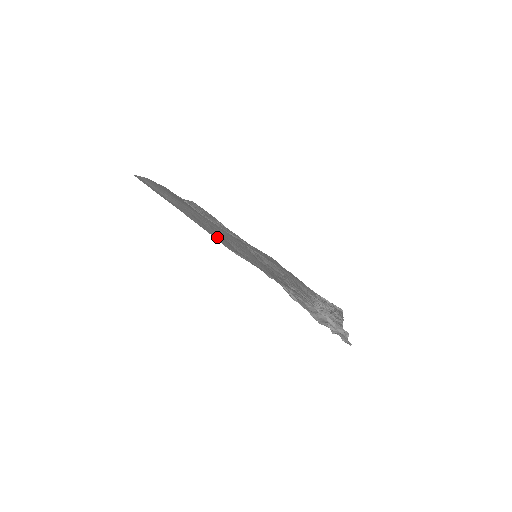
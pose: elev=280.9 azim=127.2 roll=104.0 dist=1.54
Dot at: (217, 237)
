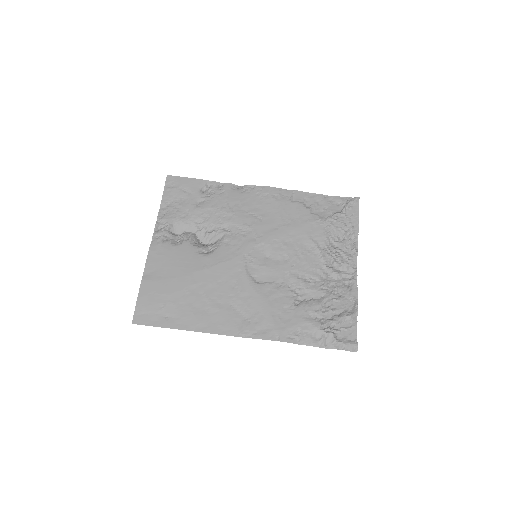
Dot at: (221, 325)
